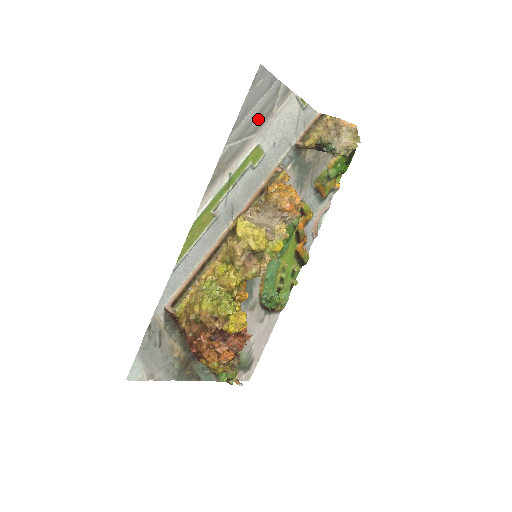
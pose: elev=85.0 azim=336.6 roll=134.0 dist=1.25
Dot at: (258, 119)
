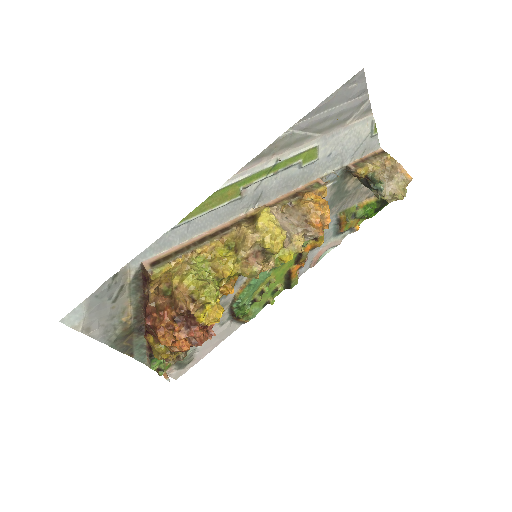
Dot at: (331, 121)
